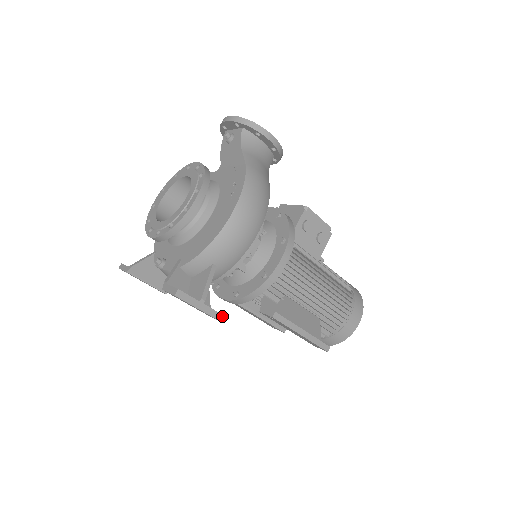
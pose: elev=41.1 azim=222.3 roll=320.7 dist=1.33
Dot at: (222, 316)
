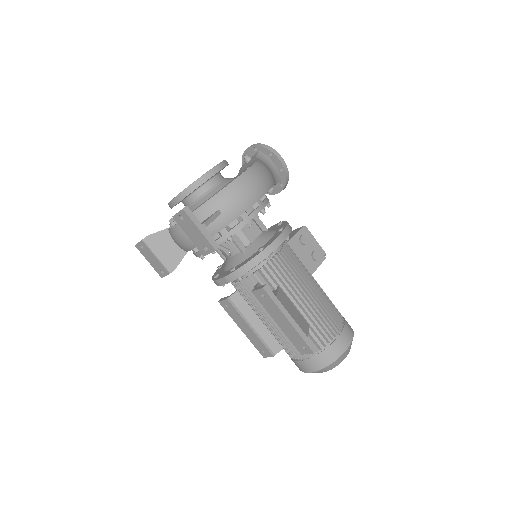
Dot at: (218, 247)
